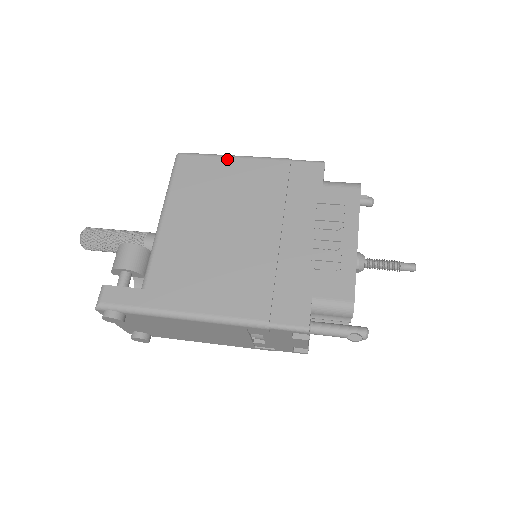
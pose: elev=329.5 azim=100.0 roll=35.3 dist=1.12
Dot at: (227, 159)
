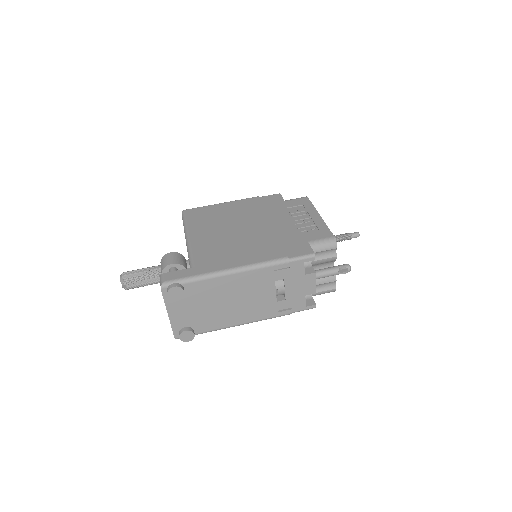
Dot at: (218, 205)
